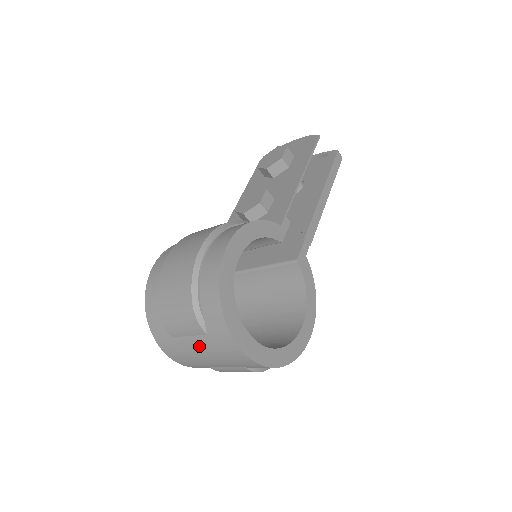
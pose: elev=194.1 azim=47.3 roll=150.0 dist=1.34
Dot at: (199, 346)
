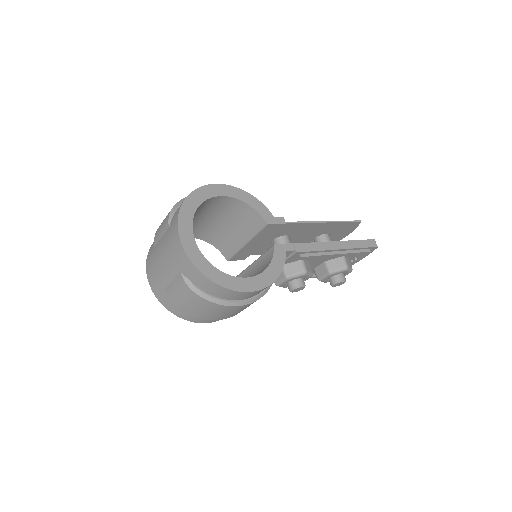
Dot at: (162, 244)
